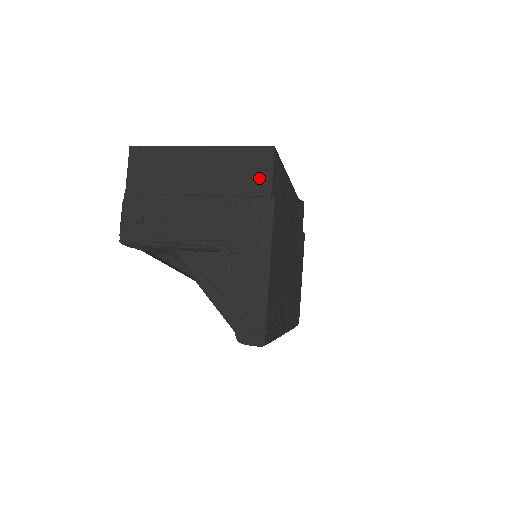
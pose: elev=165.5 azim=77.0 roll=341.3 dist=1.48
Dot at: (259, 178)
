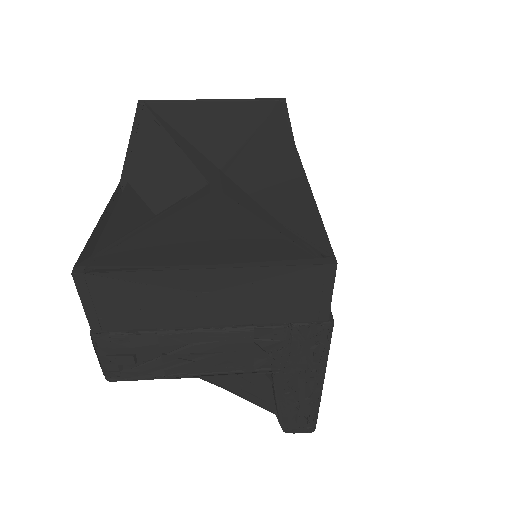
Dot at: (311, 303)
